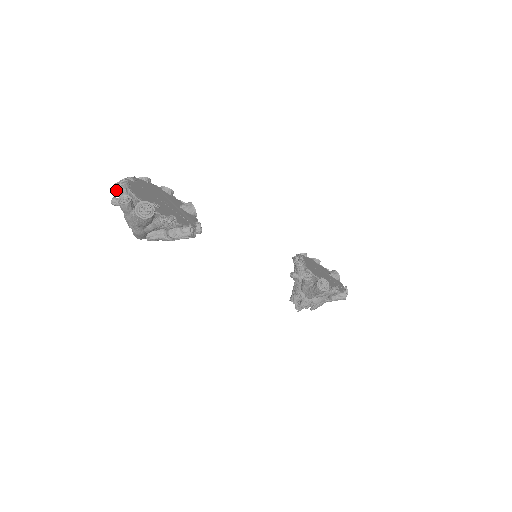
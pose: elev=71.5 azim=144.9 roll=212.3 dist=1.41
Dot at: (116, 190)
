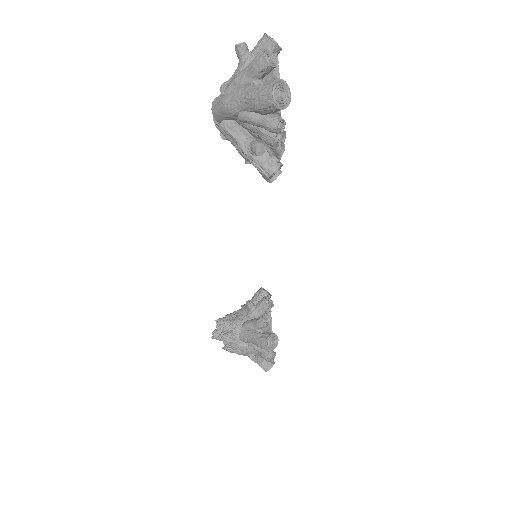
Dot at: (262, 40)
